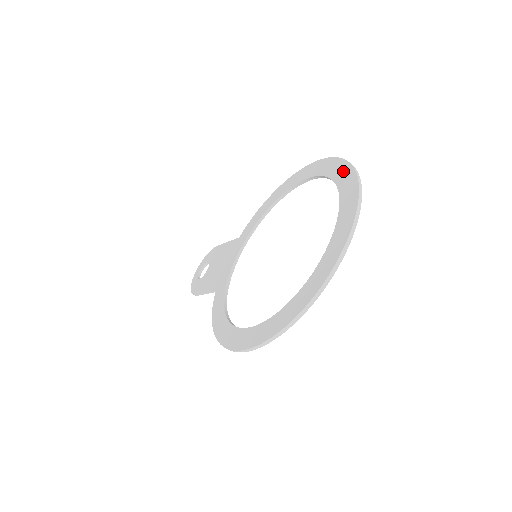
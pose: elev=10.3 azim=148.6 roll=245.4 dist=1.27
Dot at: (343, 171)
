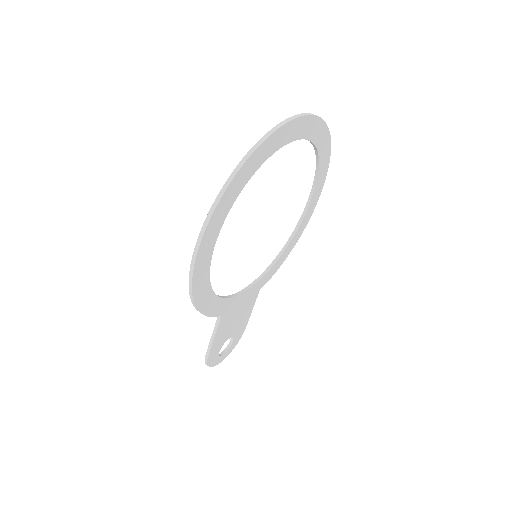
Dot at: occluded
